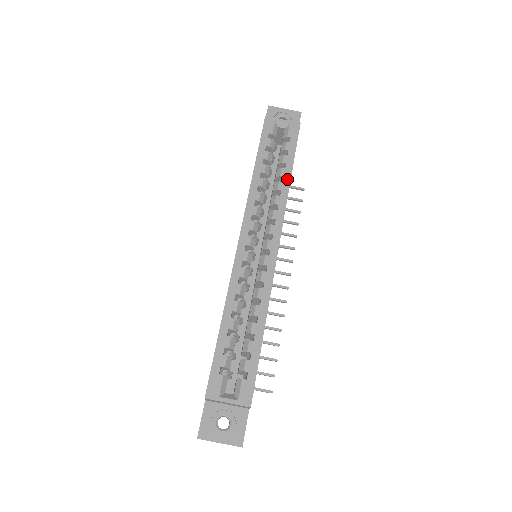
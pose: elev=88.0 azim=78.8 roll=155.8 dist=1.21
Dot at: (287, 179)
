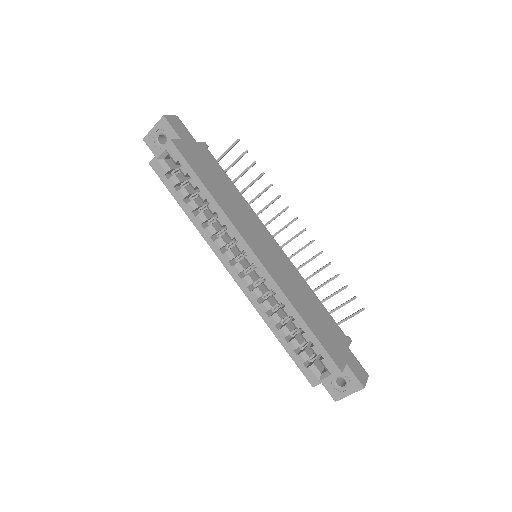
Dot at: (209, 198)
